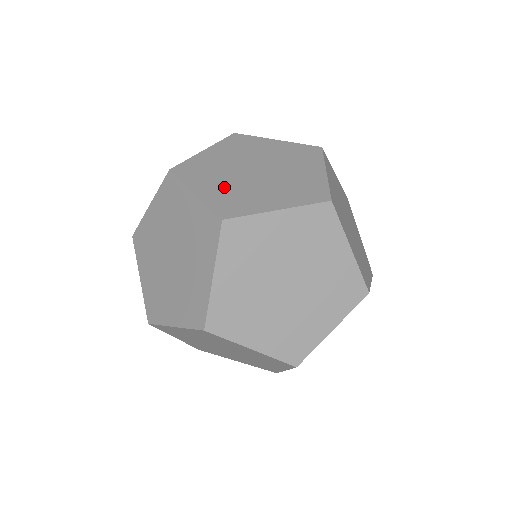
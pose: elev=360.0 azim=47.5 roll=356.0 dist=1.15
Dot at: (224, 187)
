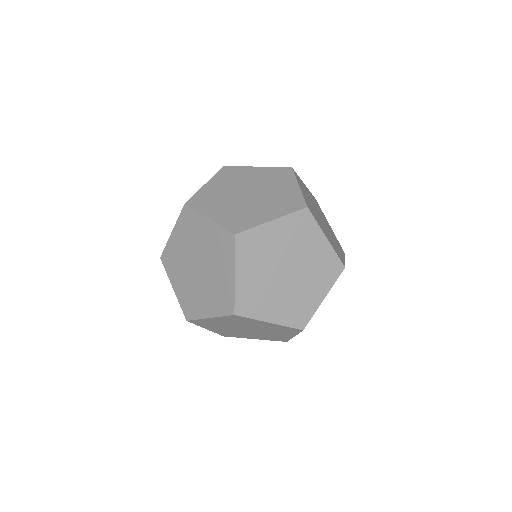
Dot at: (310, 203)
